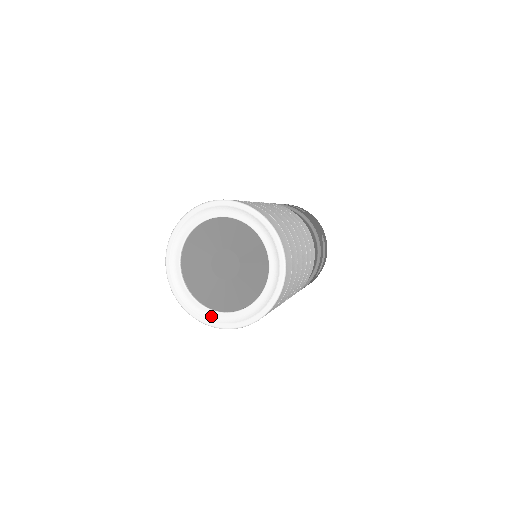
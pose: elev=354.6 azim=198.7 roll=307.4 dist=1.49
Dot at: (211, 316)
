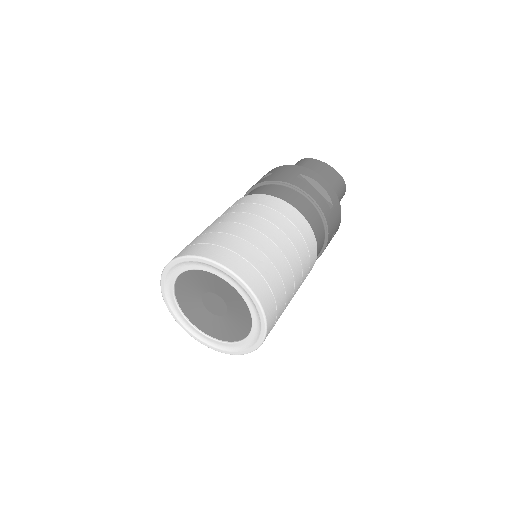
Dot at: (186, 324)
